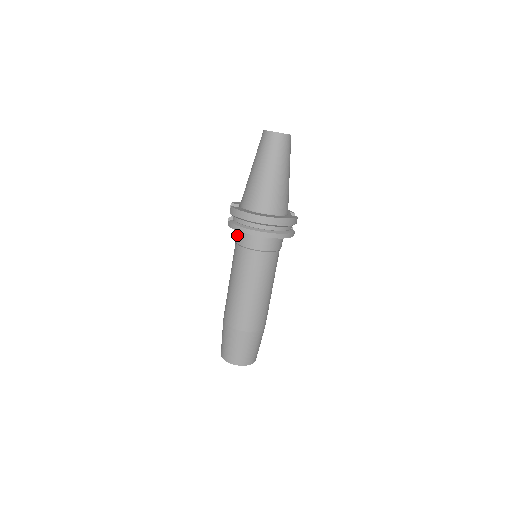
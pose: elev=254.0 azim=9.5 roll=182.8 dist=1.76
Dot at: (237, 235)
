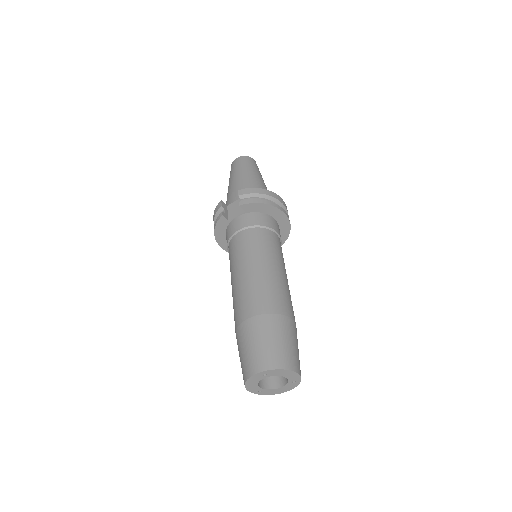
Dot at: (247, 219)
